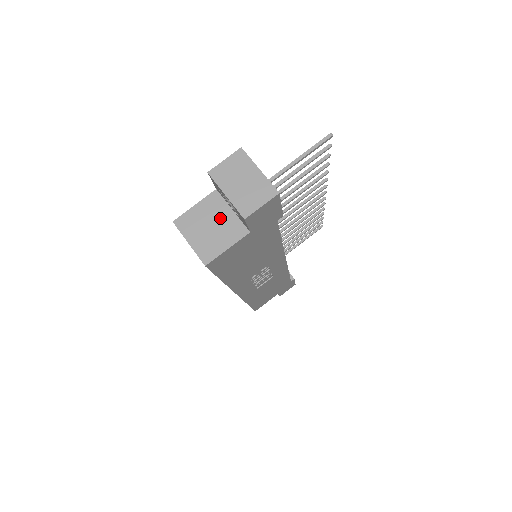
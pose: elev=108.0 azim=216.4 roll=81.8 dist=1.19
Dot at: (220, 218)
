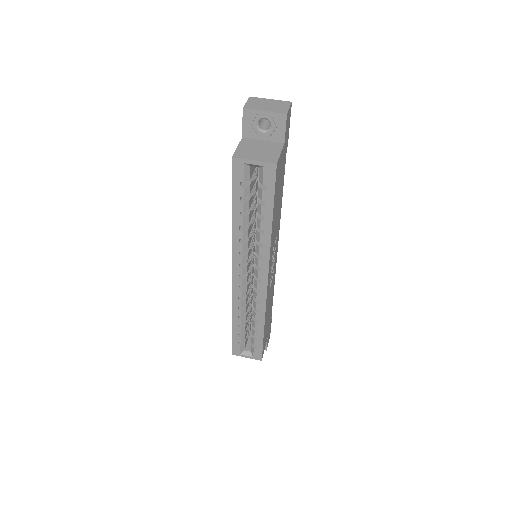
Dot at: (260, 145)
